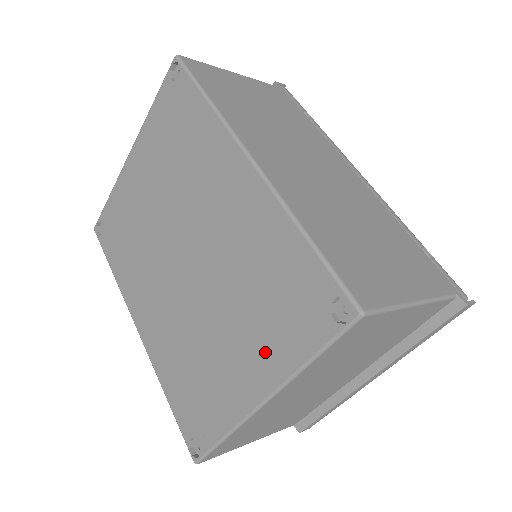
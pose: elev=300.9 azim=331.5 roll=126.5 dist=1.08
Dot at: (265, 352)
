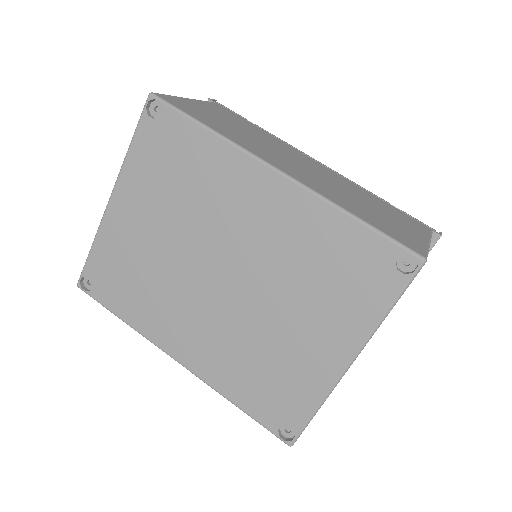
Dot at: (341, 322)
